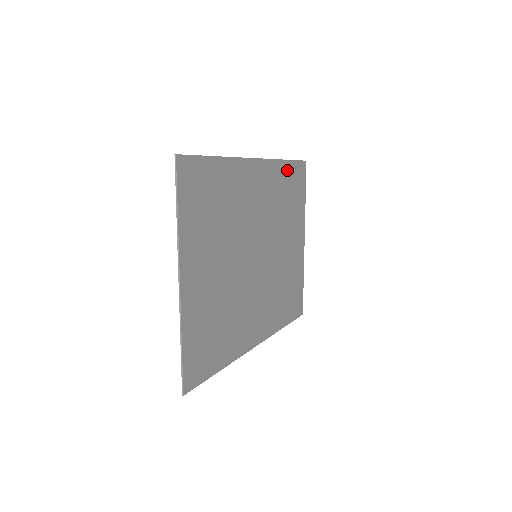
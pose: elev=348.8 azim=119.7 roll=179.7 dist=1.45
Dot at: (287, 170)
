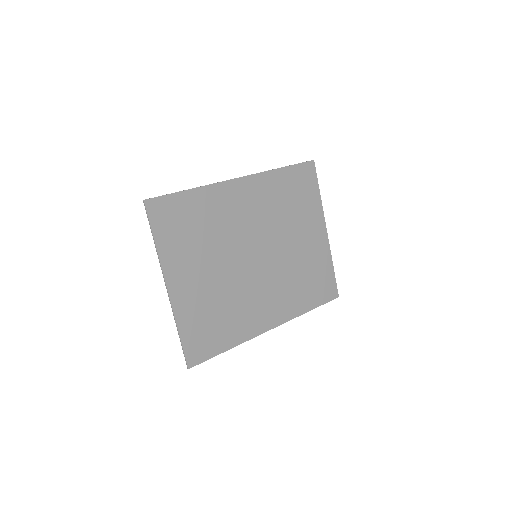
Dot at: (285, 176)
